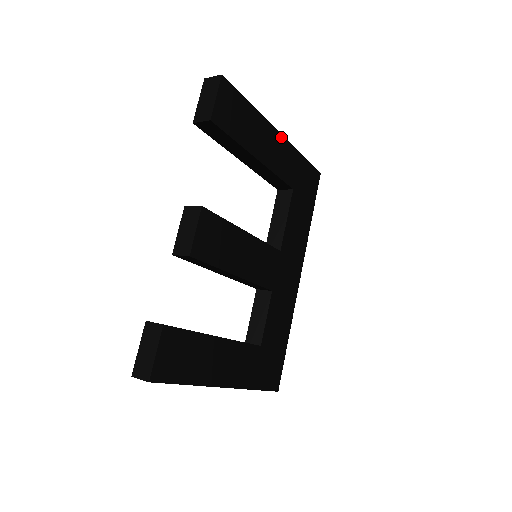
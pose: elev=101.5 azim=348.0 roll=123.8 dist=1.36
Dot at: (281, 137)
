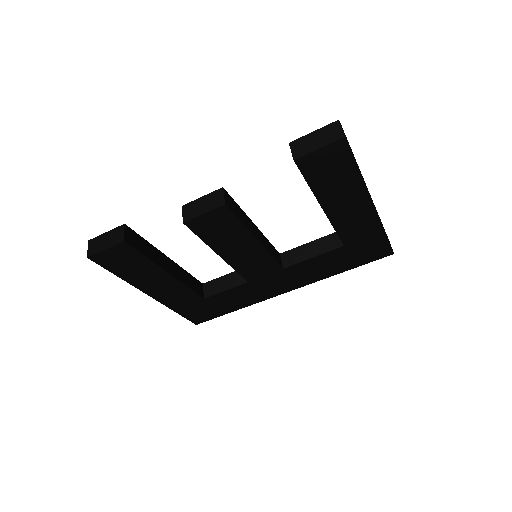
Dot at: (372, 209)
